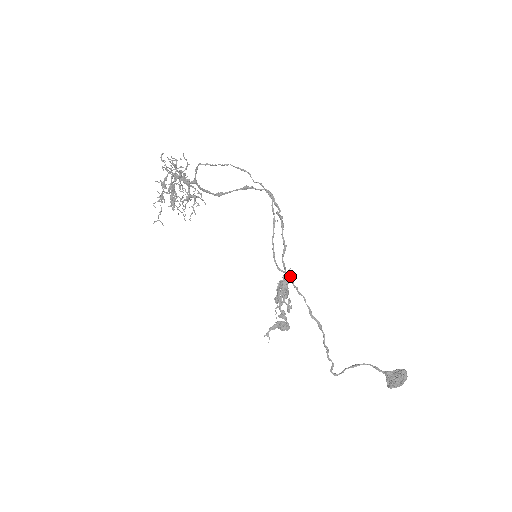
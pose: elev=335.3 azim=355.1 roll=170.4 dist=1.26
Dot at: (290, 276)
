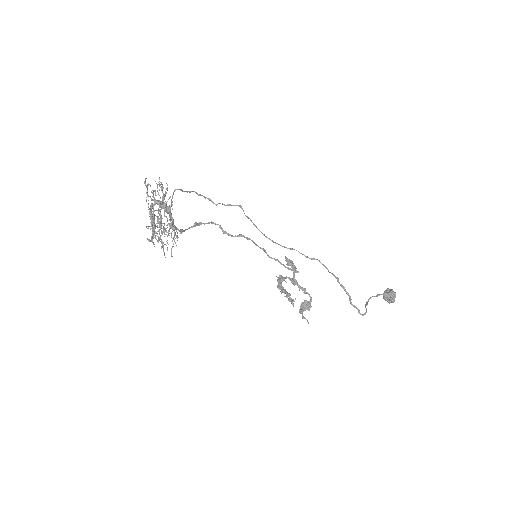
Dot at: occluded
